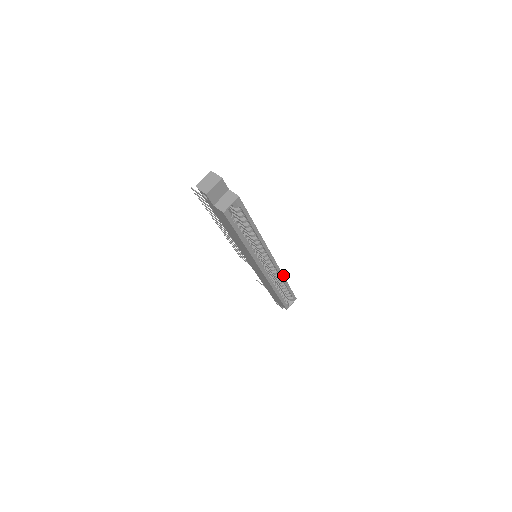
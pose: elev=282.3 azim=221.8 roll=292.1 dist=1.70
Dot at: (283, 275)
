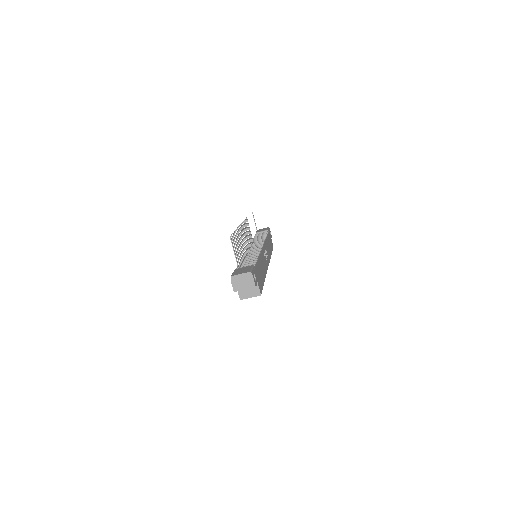
Dot at: (270, 257)
